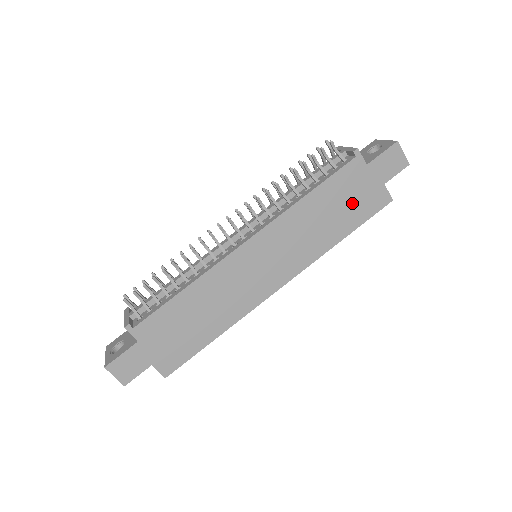
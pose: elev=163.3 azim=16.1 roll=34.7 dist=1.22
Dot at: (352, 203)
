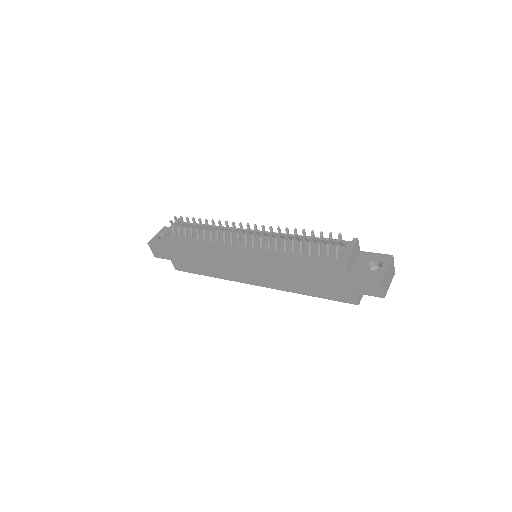
Dot at: (325, 284)
